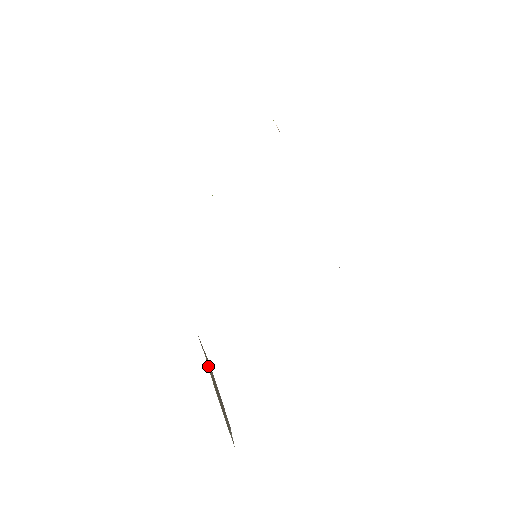
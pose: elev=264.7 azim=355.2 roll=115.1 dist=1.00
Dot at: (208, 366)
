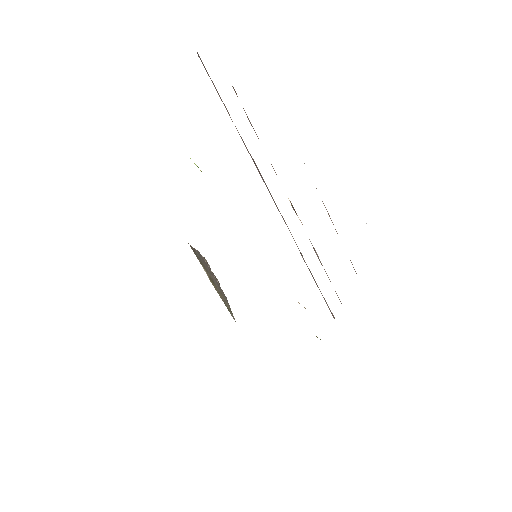
Dot at: (206, 273)
